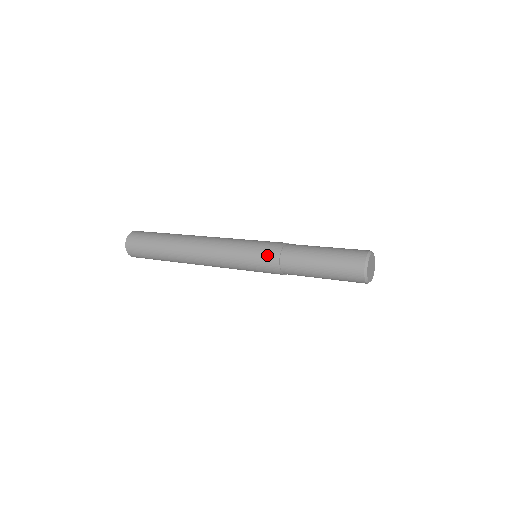
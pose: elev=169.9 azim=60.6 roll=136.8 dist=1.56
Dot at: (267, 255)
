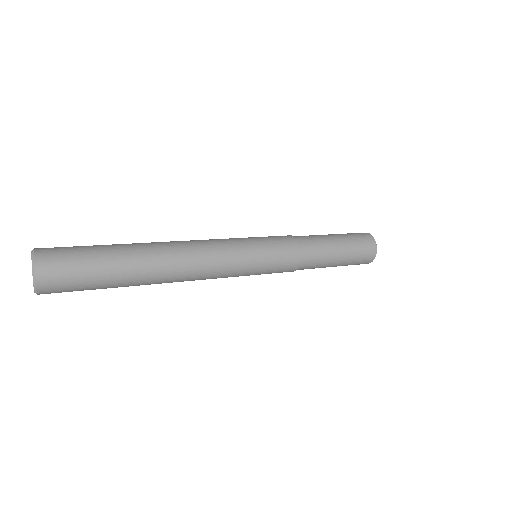
Dot at: (287, 259)
